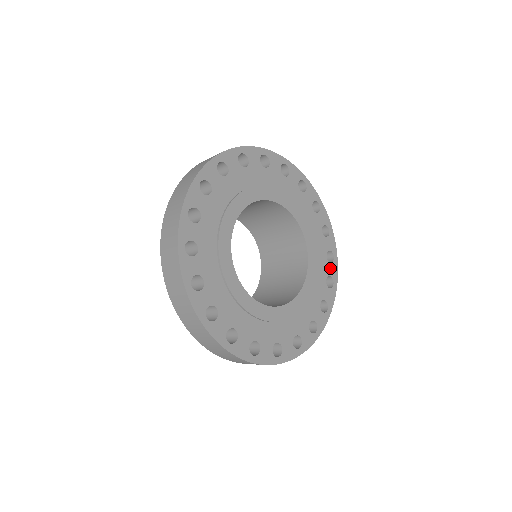
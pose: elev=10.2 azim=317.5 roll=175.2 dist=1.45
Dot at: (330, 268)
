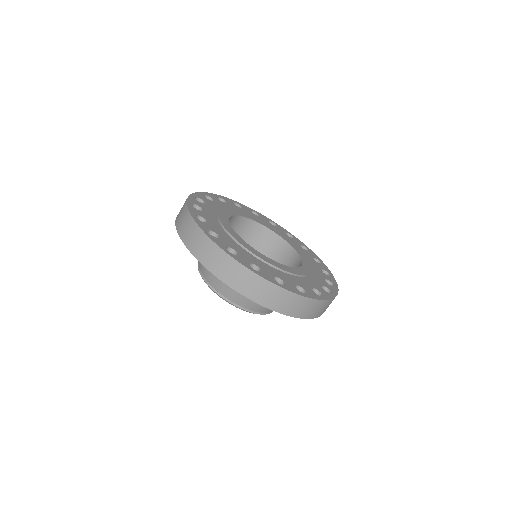
Dot at: (310, 291)
